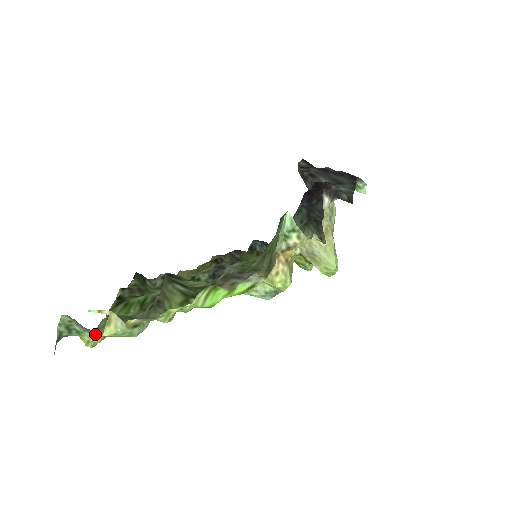
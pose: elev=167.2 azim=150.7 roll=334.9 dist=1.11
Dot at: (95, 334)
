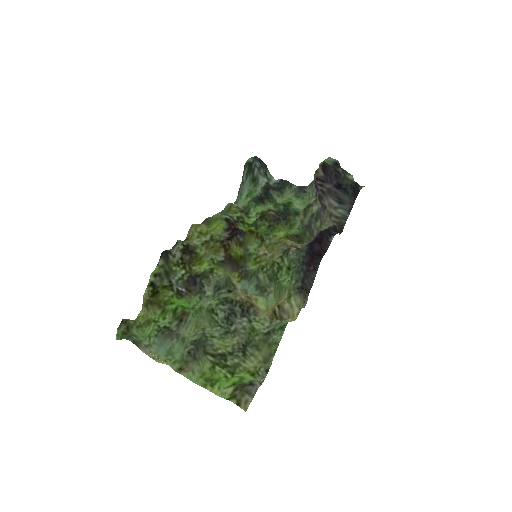
Dot at: (151, 355)
